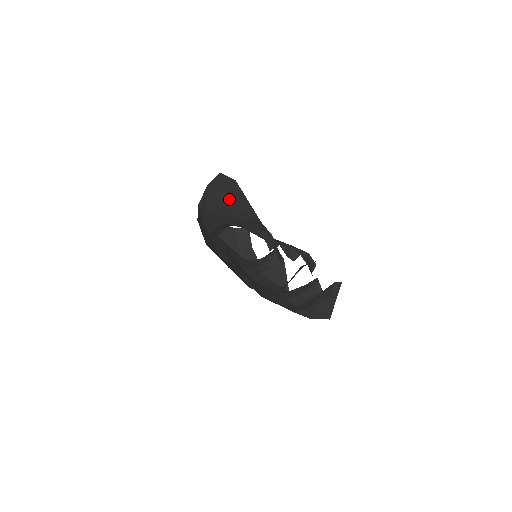
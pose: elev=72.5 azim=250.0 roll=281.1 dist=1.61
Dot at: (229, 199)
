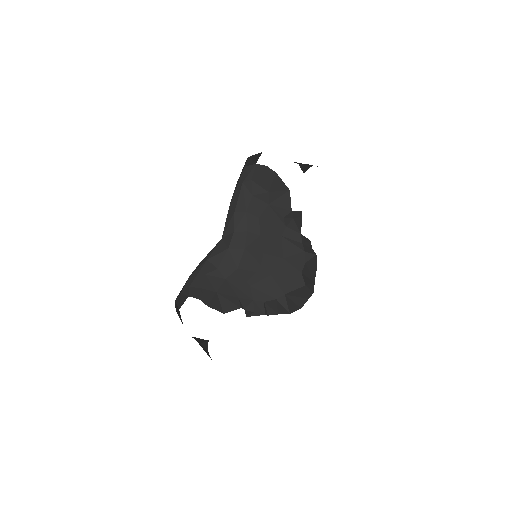
Dot at: (265, 182)
